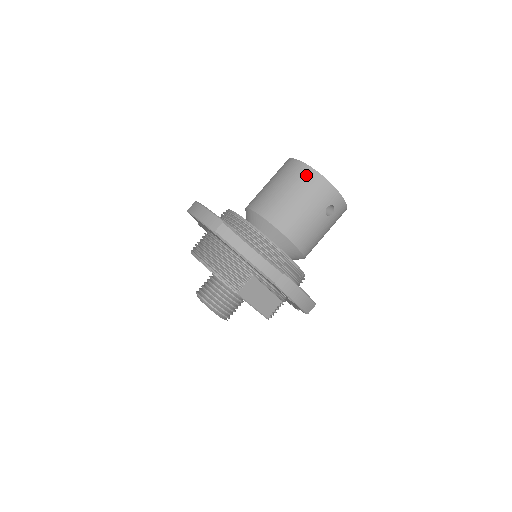
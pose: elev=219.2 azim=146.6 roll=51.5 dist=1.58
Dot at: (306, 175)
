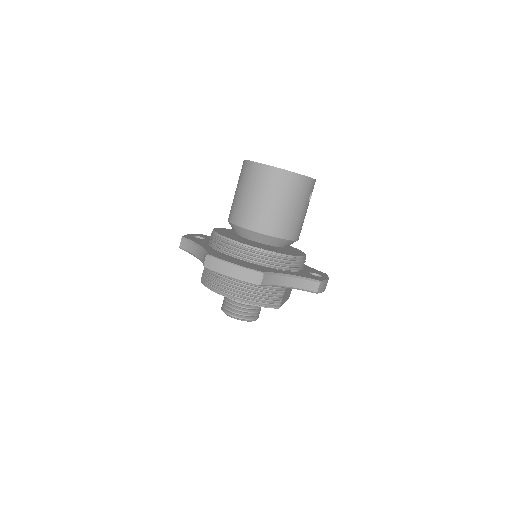
Dot at: (289, 181)
